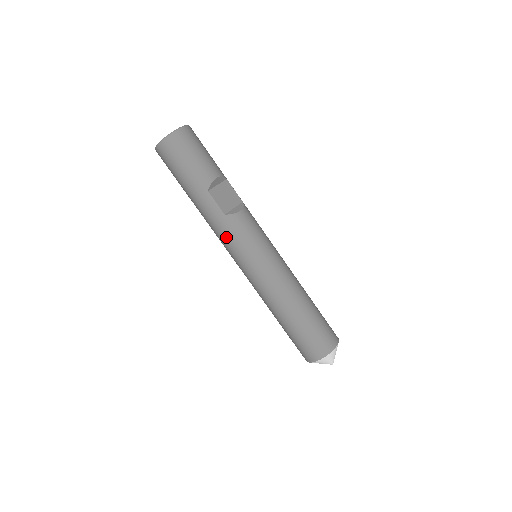
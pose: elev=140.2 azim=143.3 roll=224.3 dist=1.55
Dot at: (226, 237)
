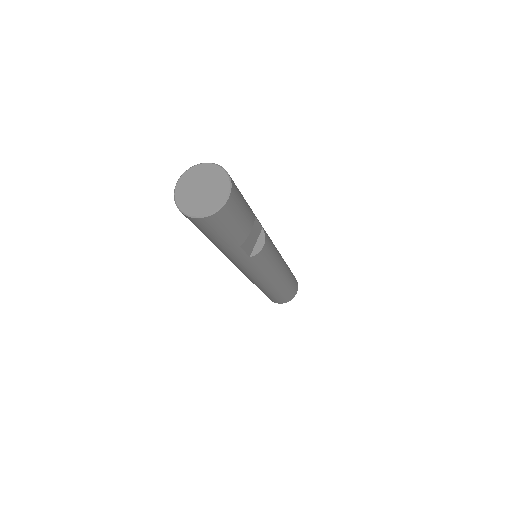
Dot at: (242, 266)
